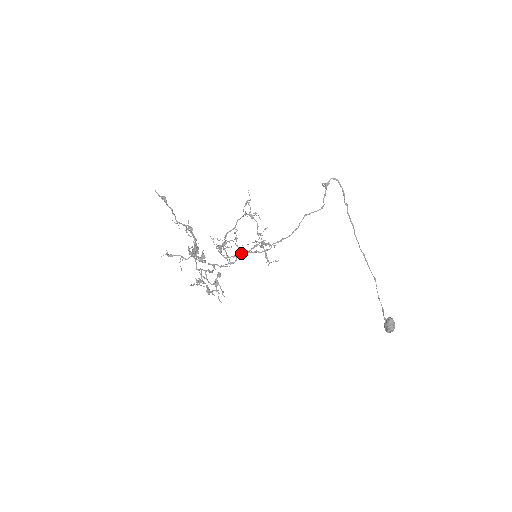
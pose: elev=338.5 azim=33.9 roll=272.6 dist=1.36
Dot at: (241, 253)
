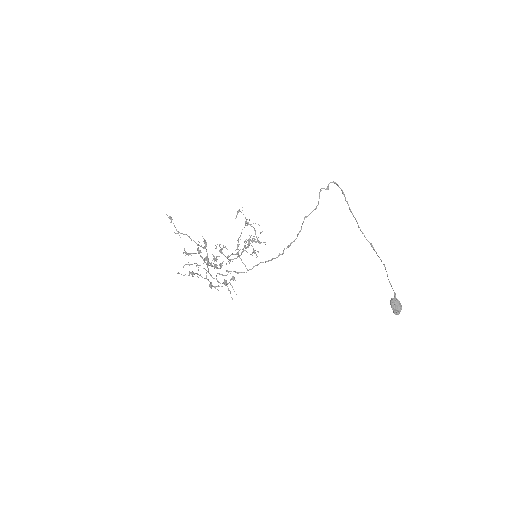
Dot at: (261, 262)
